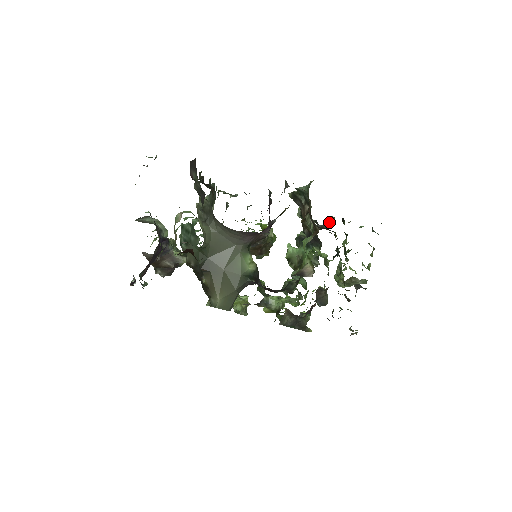
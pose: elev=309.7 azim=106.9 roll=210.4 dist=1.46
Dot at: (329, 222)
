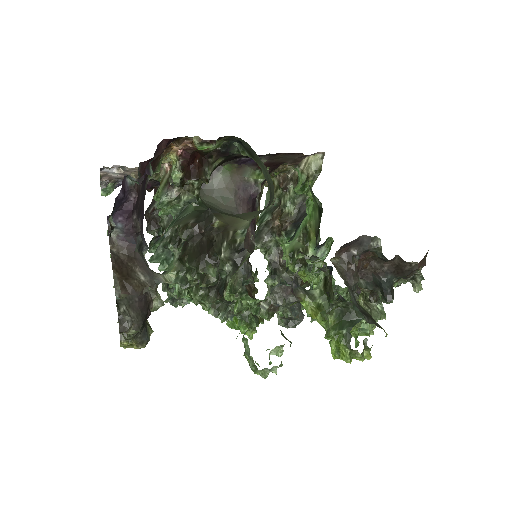
Dot at: occluded
